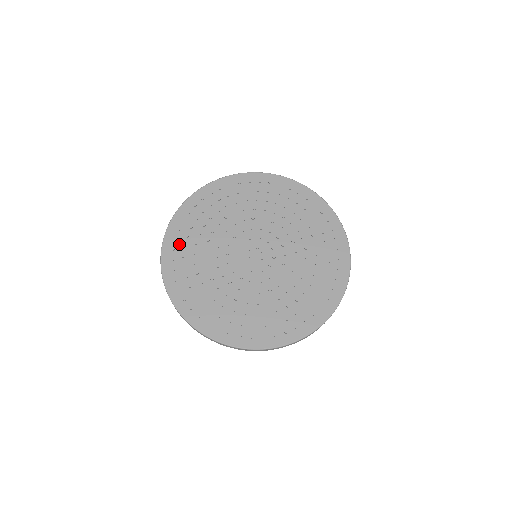
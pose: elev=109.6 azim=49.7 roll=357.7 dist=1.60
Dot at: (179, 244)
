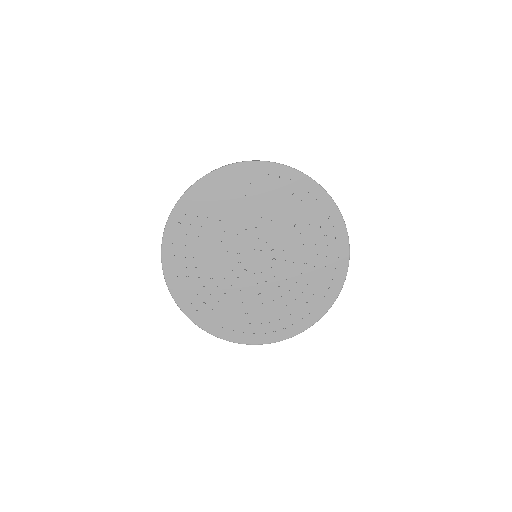
Dot at: (186, 288)
